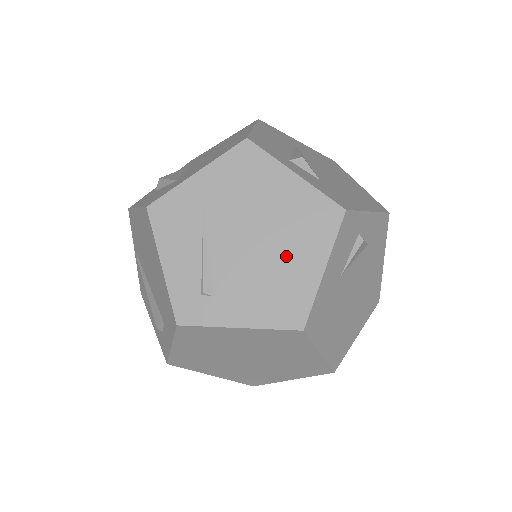
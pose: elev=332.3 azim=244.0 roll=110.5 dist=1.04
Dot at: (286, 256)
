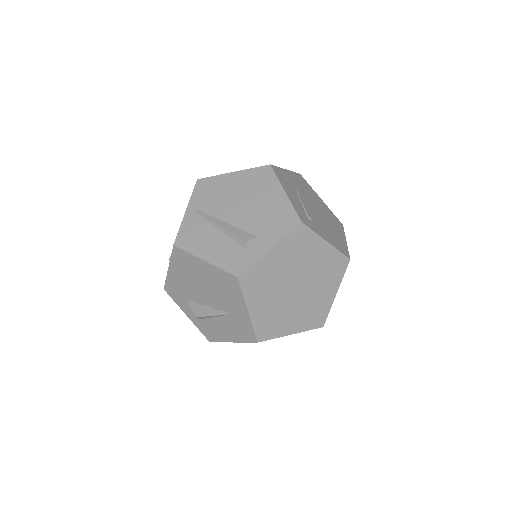
Dot at: (332, 226)
